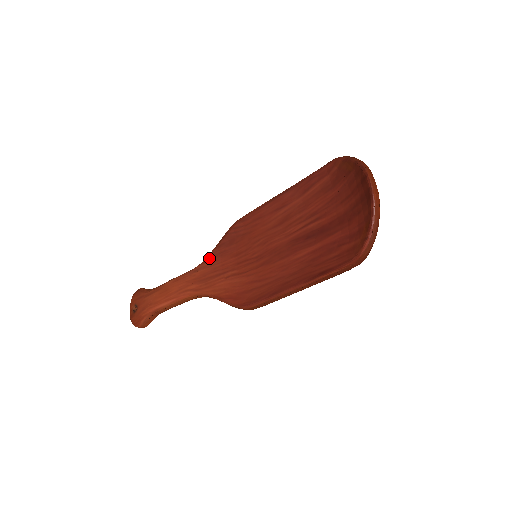
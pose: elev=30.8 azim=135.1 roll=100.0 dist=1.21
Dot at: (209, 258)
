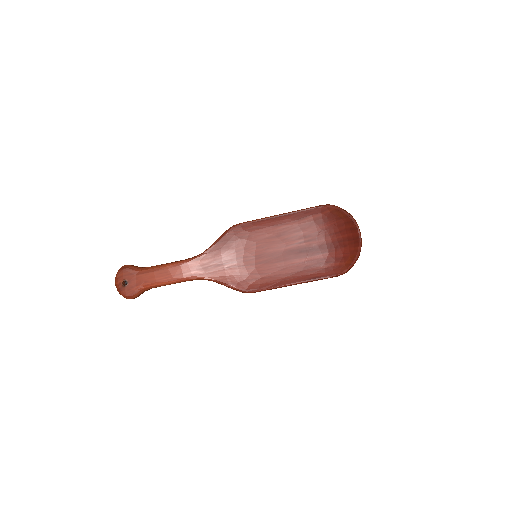
Dot at: (210, 251)
